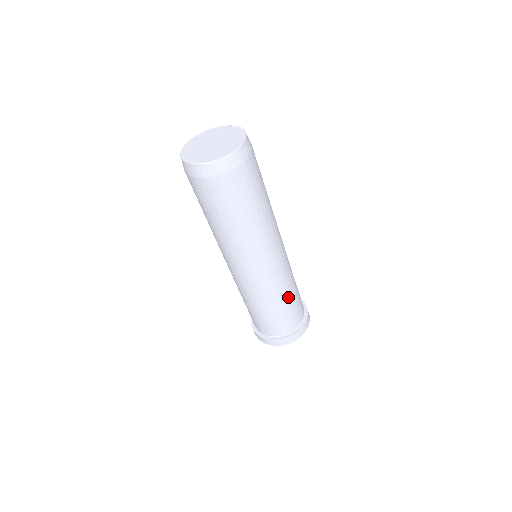
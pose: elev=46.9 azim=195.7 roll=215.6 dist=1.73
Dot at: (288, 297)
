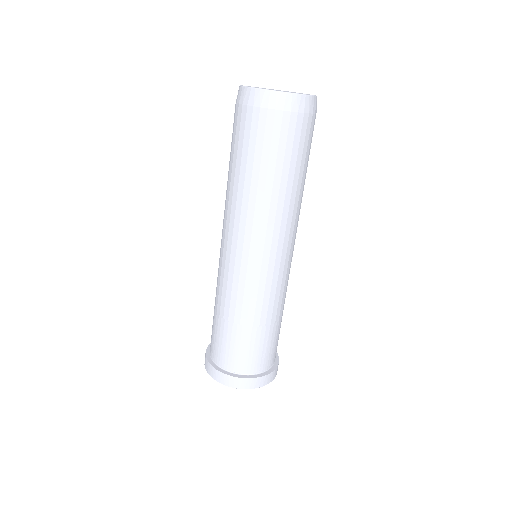
Dot at: (242, 321)
